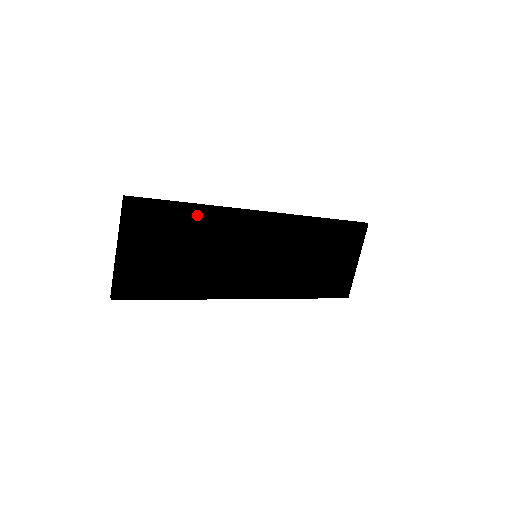
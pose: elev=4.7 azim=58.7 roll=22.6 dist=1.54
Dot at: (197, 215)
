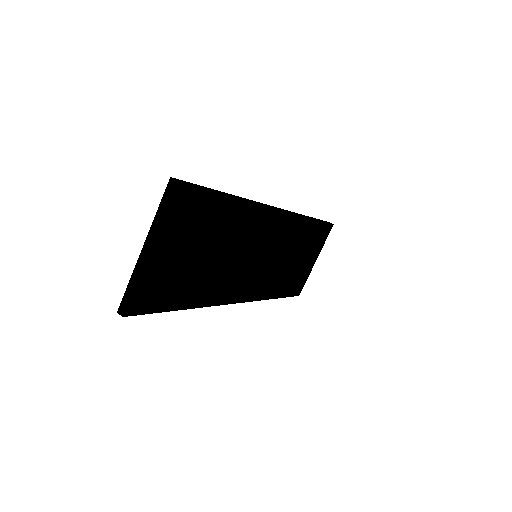
Dot at: (231, 209)
